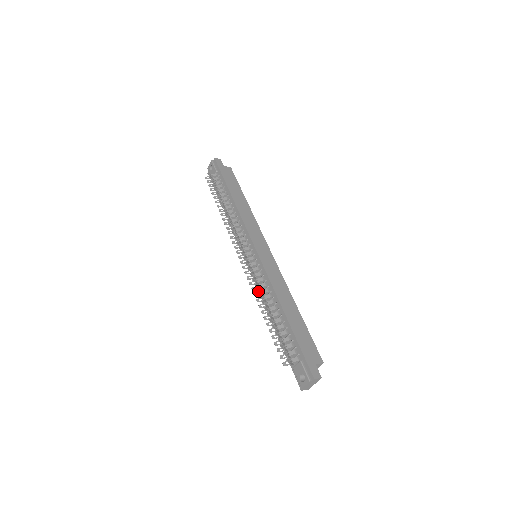
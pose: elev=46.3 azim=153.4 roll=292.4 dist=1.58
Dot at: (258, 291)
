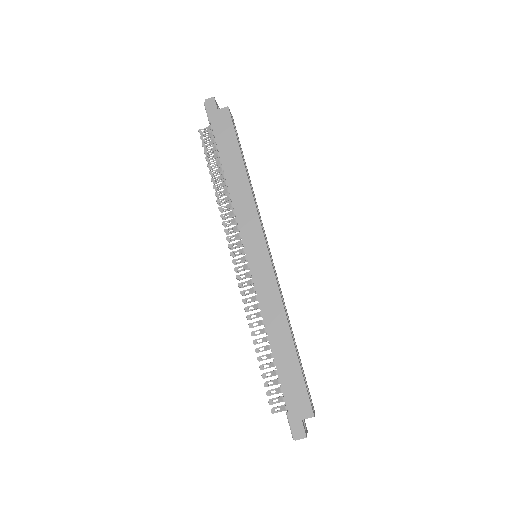
Dot at: (248, 318)
